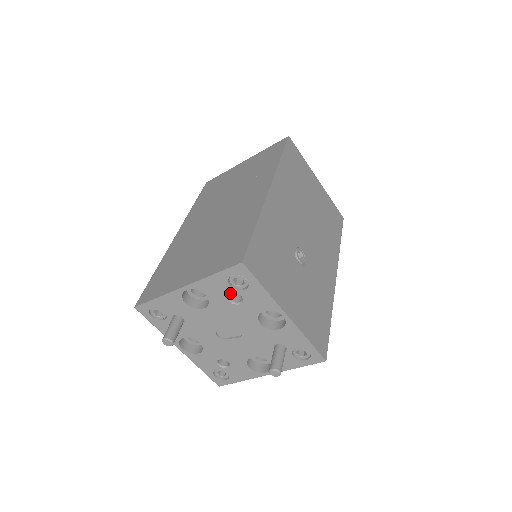
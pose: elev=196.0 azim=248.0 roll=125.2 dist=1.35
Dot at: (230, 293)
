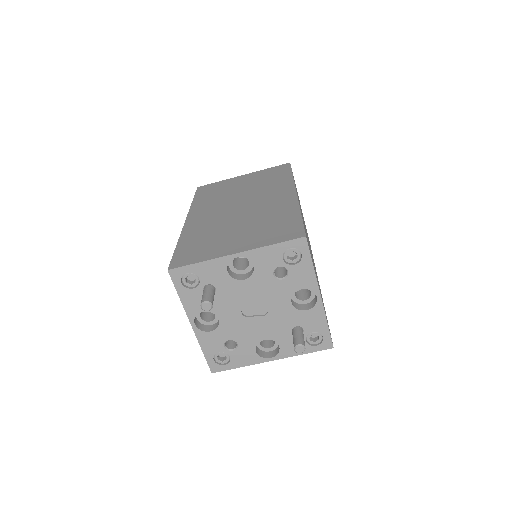
Dot at: (279, 266)
